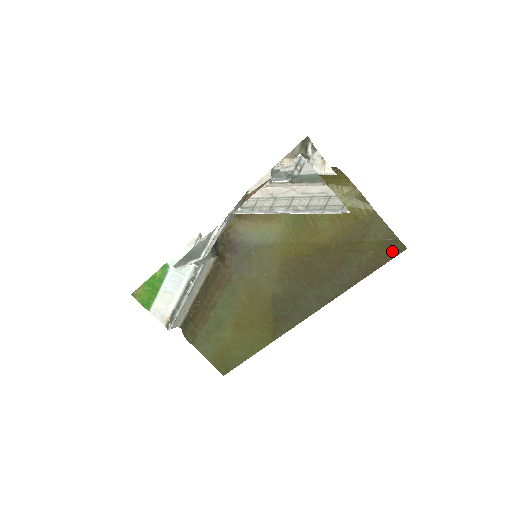
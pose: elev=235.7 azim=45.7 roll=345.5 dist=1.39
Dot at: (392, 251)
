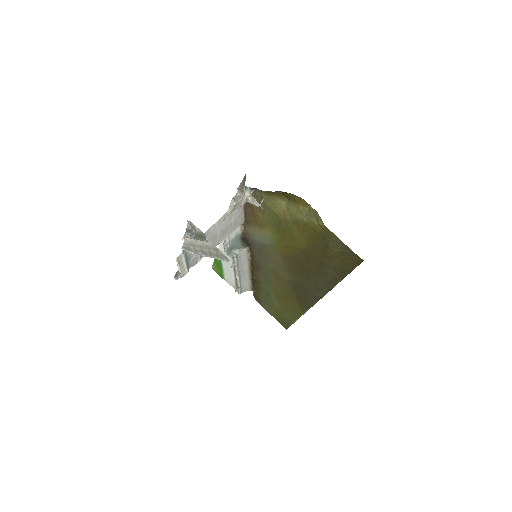
Dot at: (353, 261)
